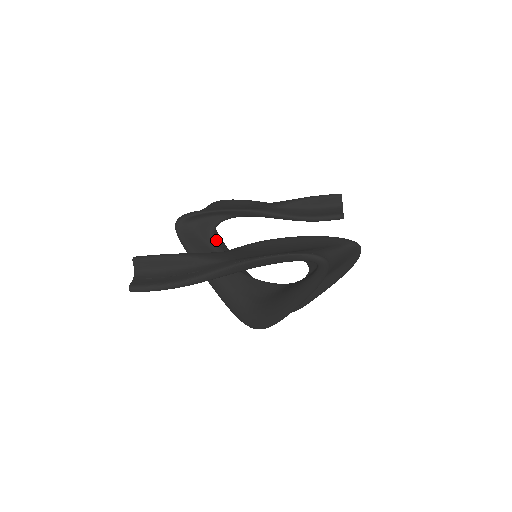
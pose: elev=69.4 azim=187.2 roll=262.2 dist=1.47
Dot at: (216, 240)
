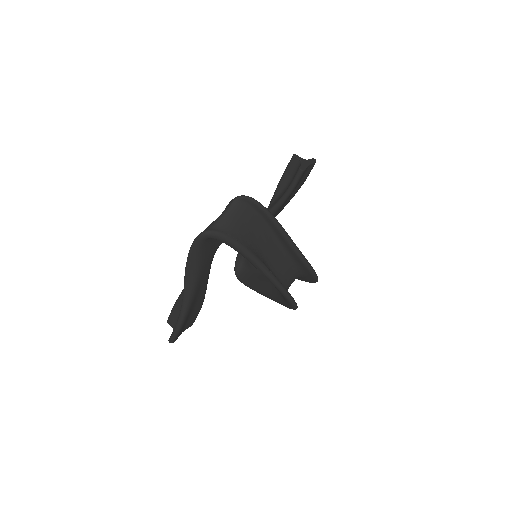
Dot at: occluded
